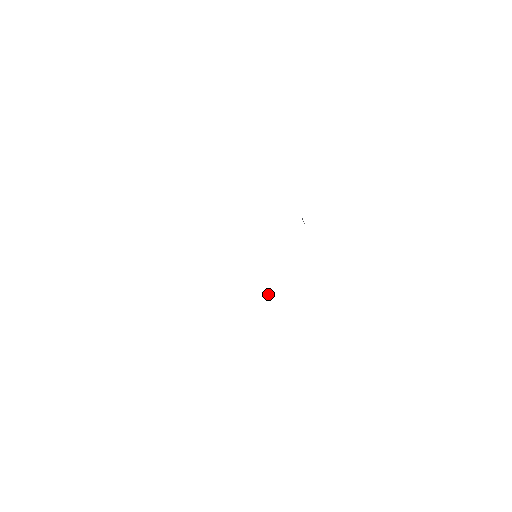
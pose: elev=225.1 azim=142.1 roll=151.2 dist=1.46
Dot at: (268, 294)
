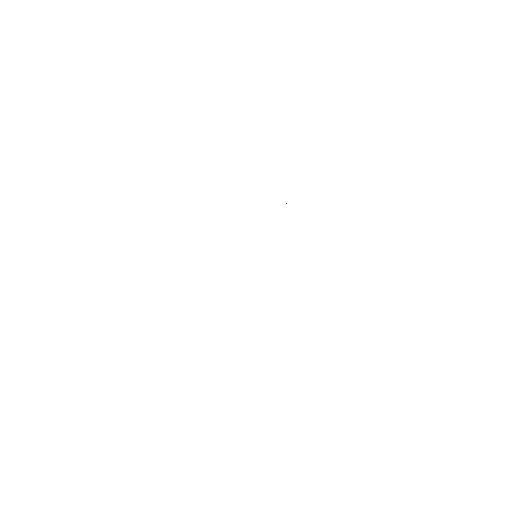
Dot at: occluded
